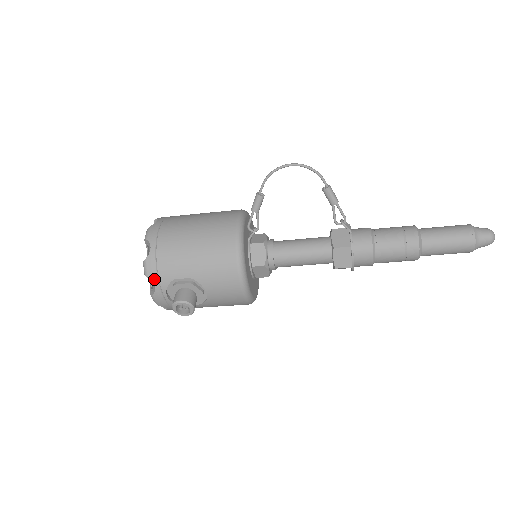
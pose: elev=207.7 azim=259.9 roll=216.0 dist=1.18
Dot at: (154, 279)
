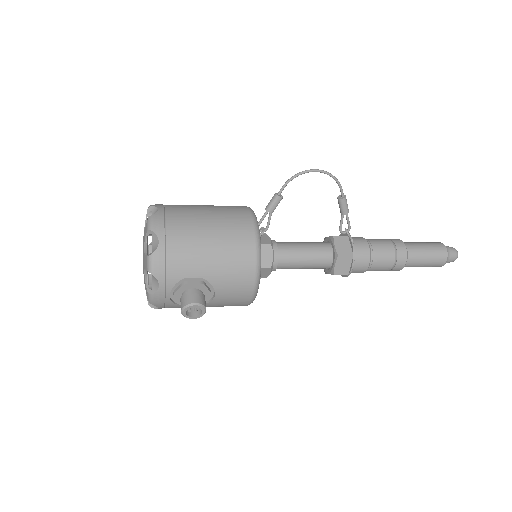
Dot at: (160, 277)
